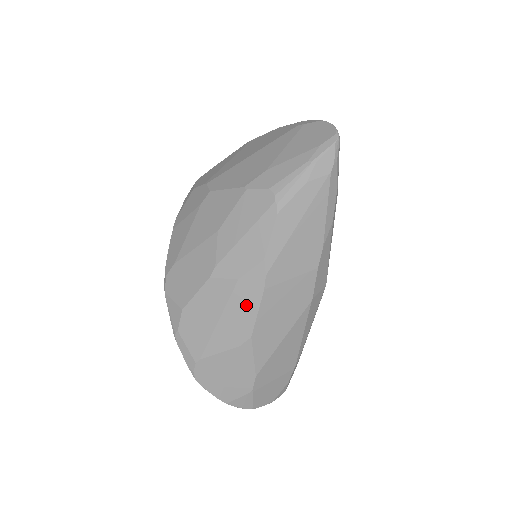
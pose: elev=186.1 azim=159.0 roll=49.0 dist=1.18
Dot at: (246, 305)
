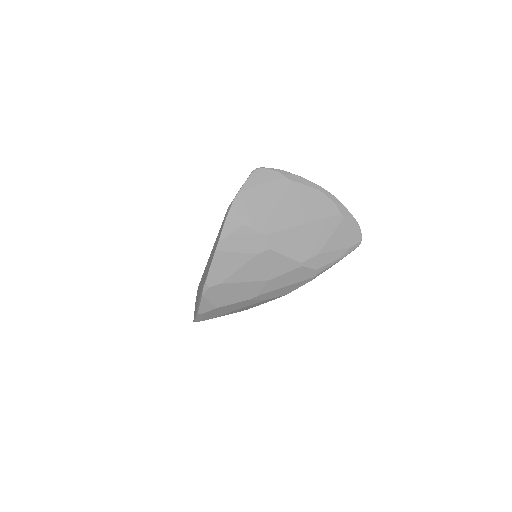
Dot at: (258, 304)
